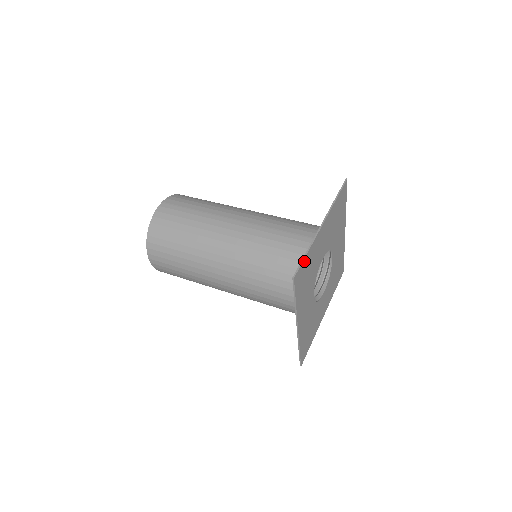
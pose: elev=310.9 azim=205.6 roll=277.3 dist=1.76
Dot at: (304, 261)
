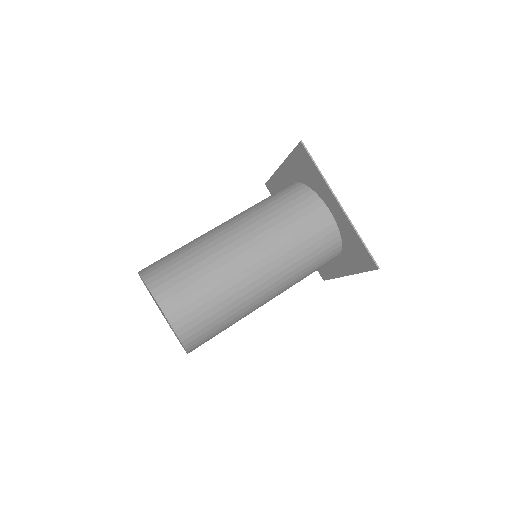
Dot at: (365, 248)
